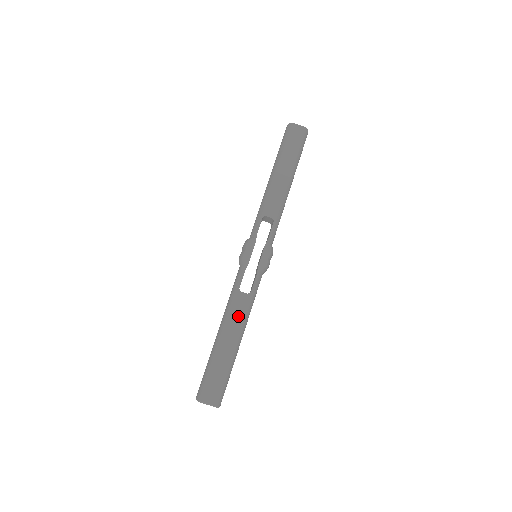
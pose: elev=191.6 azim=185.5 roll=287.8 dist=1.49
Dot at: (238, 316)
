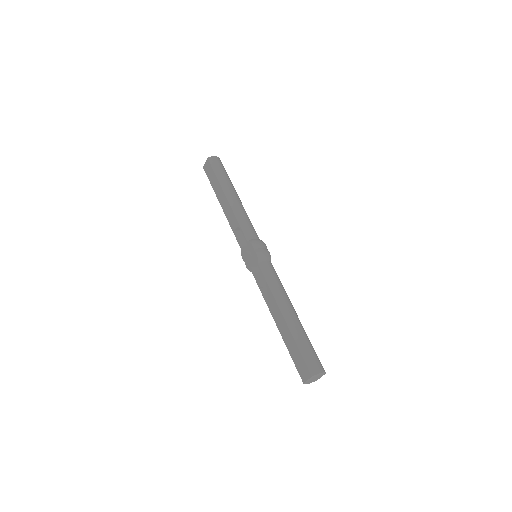
Dot at: (273, 304)
